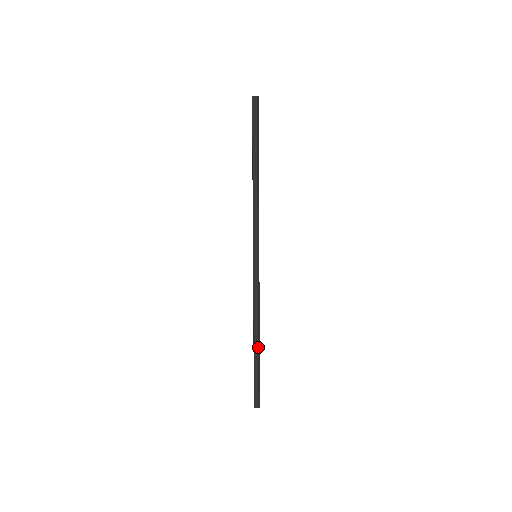
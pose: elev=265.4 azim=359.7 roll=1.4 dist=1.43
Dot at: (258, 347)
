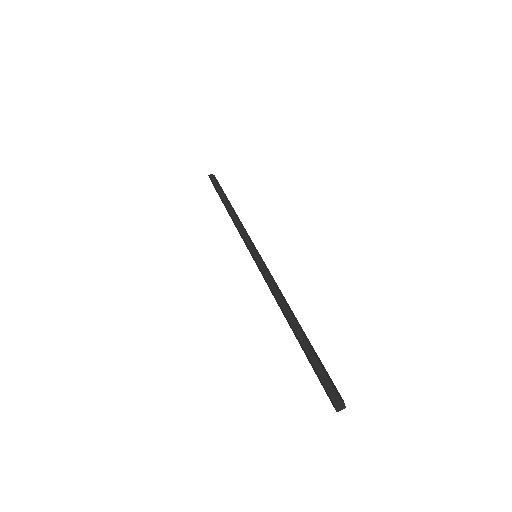
Dot at: (298, 325)
